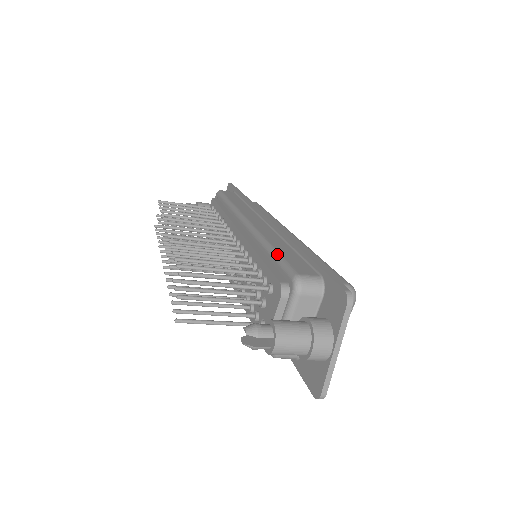
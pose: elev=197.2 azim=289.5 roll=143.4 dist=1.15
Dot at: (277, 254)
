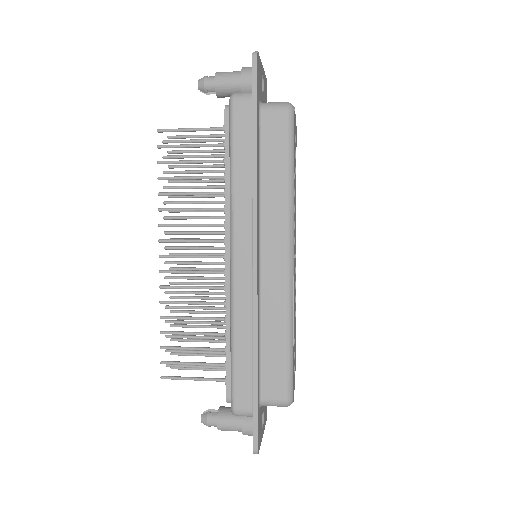
Dot at: (232, 364)
